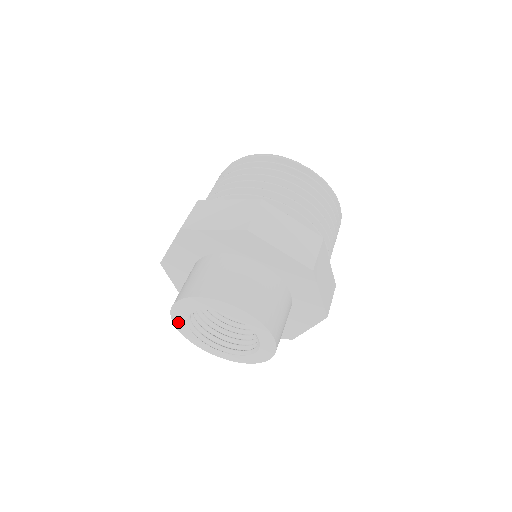
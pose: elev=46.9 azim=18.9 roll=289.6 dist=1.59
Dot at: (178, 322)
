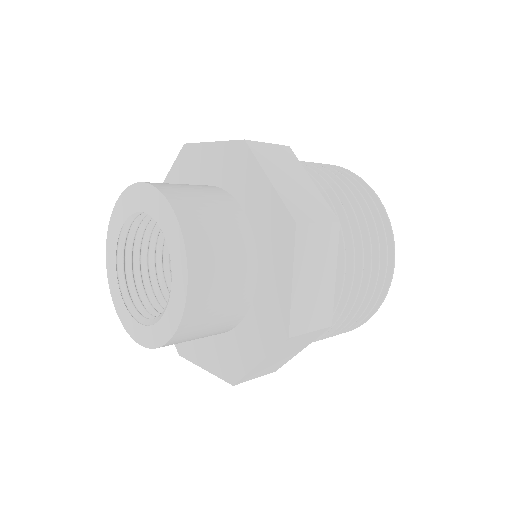
Dot at: (110, 243)
